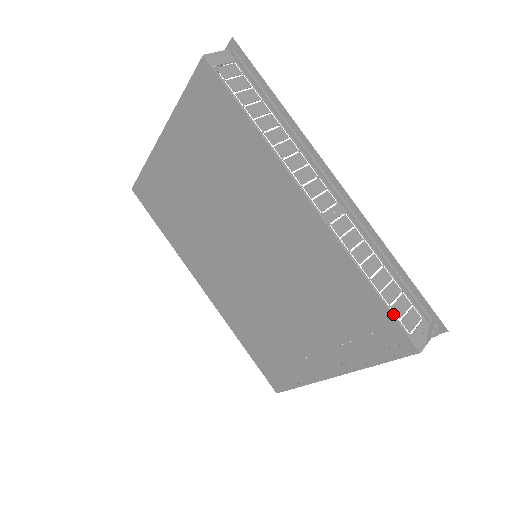
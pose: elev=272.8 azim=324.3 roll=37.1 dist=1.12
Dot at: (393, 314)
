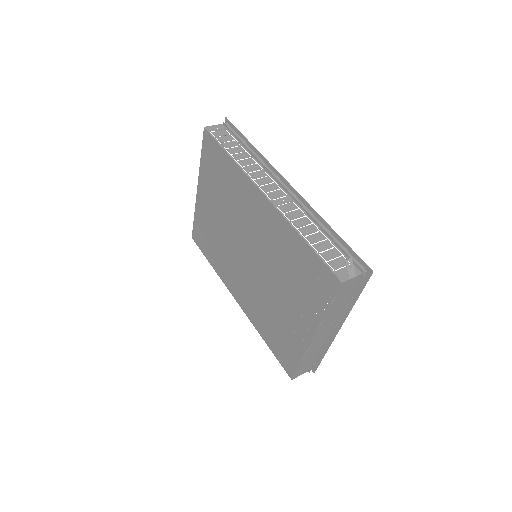
Dot at: (321, 258)
